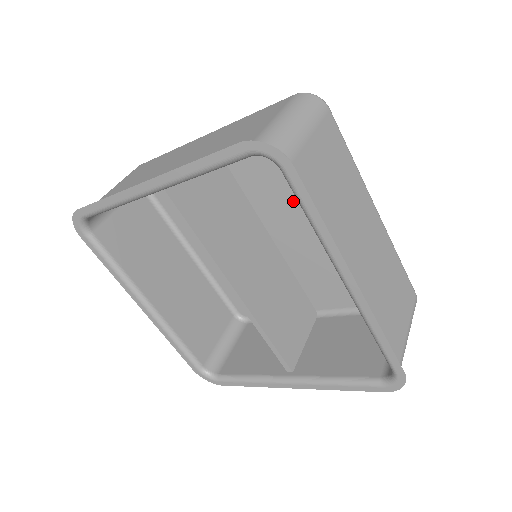
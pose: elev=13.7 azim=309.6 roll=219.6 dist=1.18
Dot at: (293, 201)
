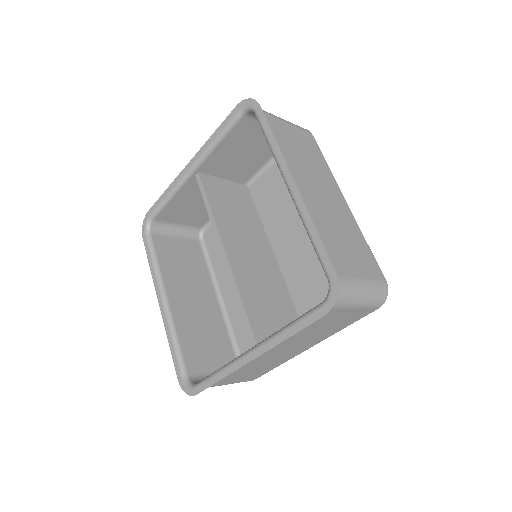
Dot at: (291, 214)
